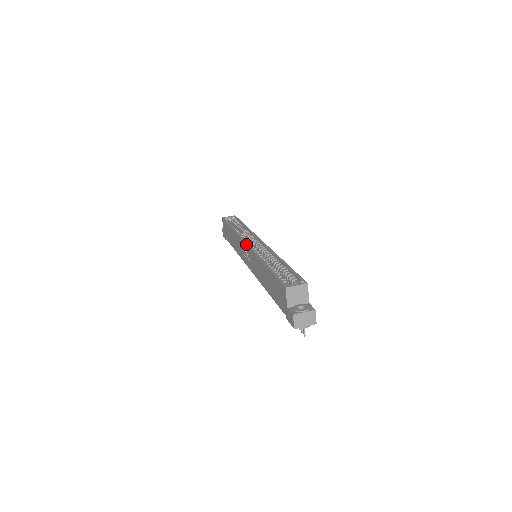
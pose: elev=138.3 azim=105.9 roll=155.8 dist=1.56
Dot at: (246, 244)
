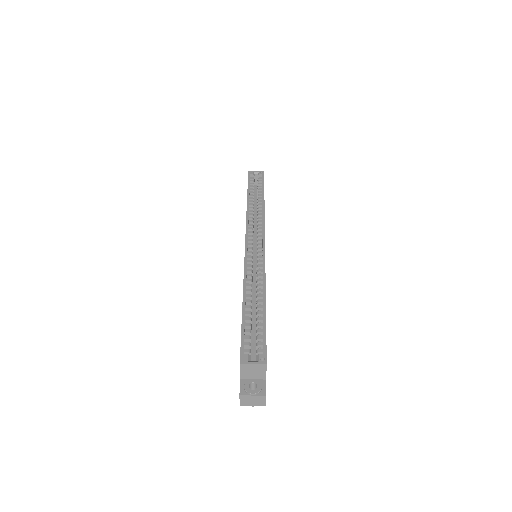
Dot at: (245, 245)
